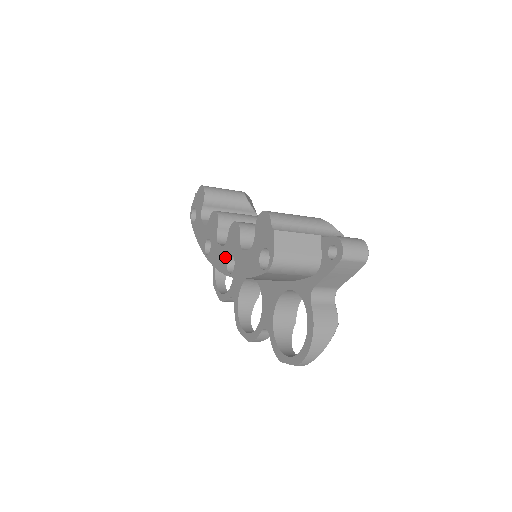
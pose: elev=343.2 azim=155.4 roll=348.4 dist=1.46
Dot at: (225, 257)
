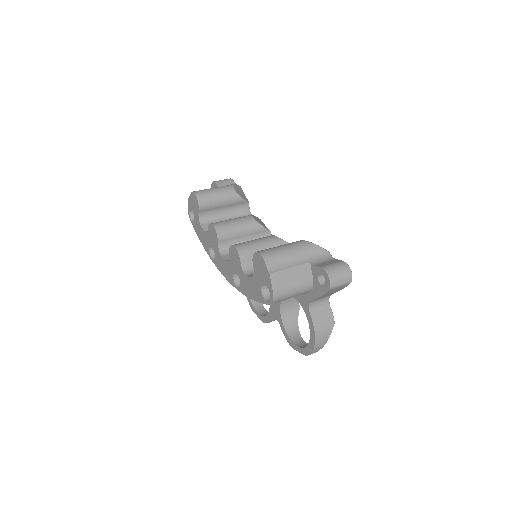
Dot at: (230, 272)
